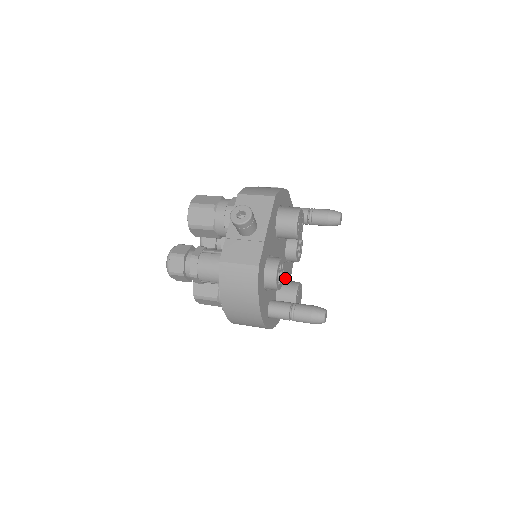
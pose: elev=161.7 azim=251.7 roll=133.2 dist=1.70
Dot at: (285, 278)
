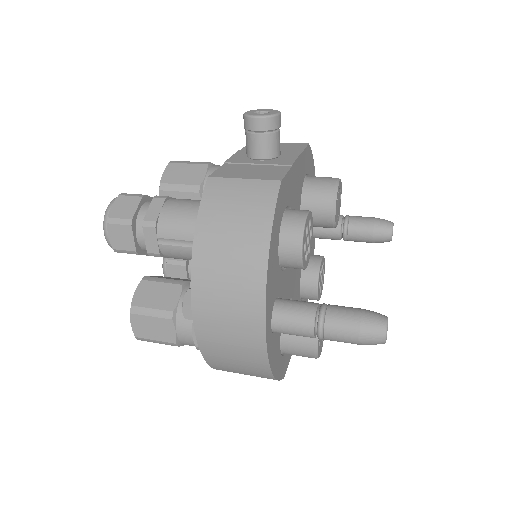
Dot at: occluded
